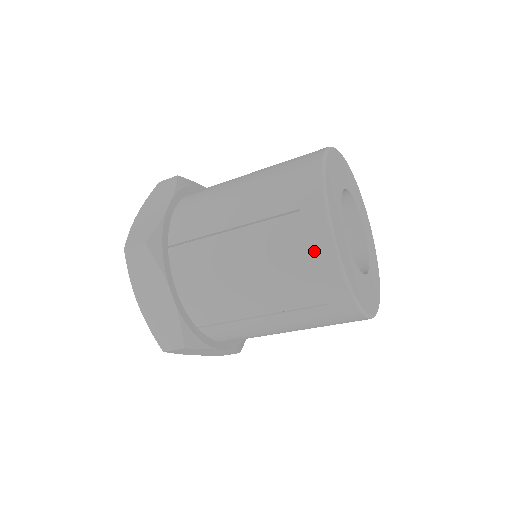
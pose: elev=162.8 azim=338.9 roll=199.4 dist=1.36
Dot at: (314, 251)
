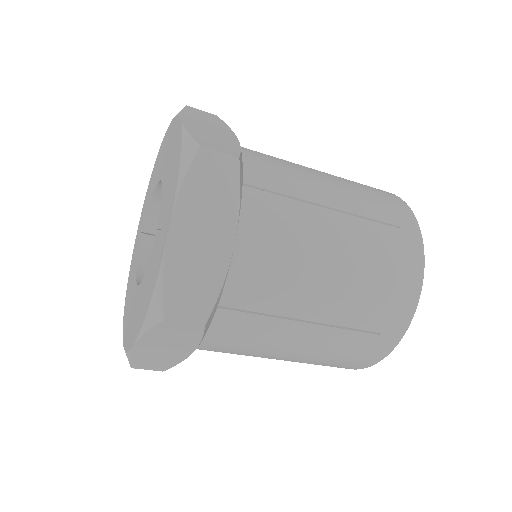
Dot at: (406, 272)
